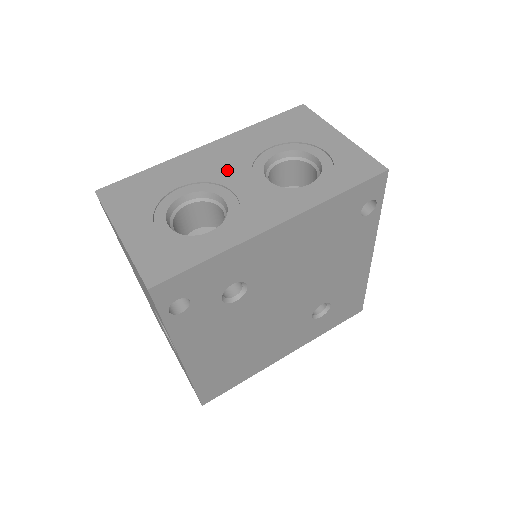
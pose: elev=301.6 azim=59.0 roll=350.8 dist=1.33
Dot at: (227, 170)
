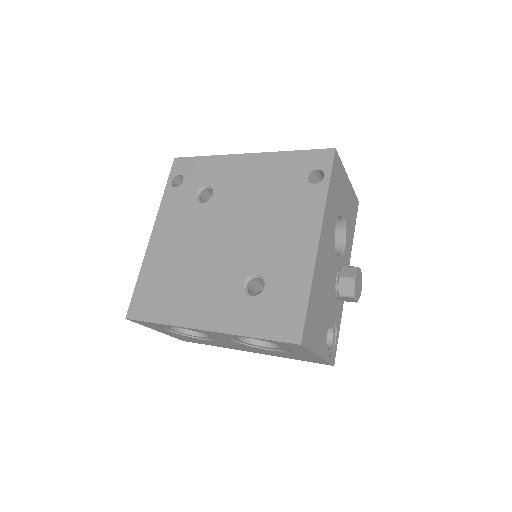
Dot at: occluded
